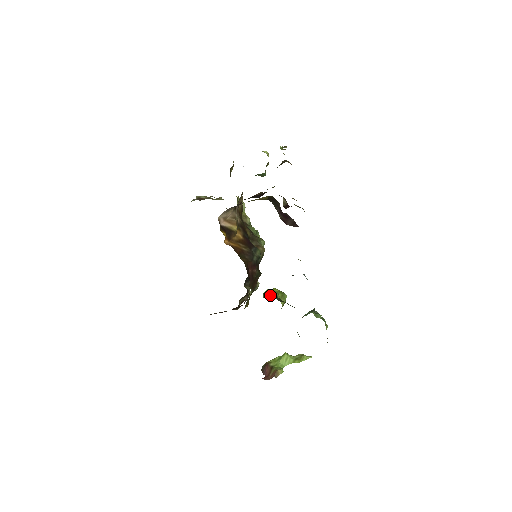
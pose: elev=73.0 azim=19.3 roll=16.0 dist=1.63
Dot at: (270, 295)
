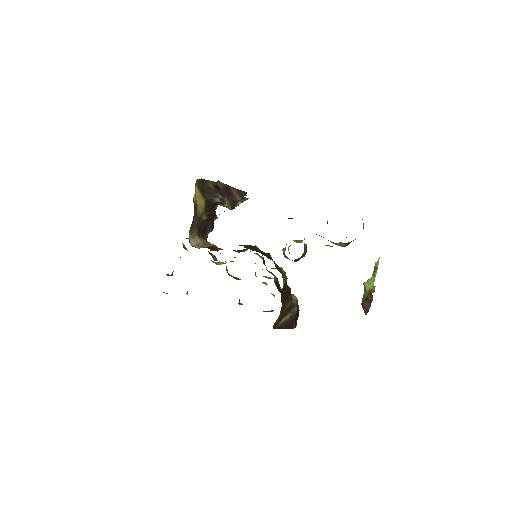
Dot at: occluded
